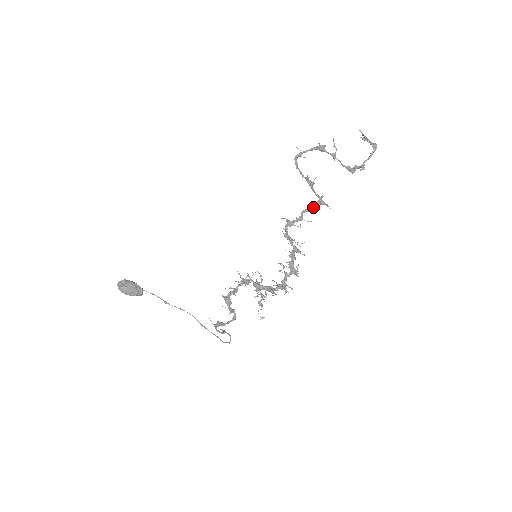
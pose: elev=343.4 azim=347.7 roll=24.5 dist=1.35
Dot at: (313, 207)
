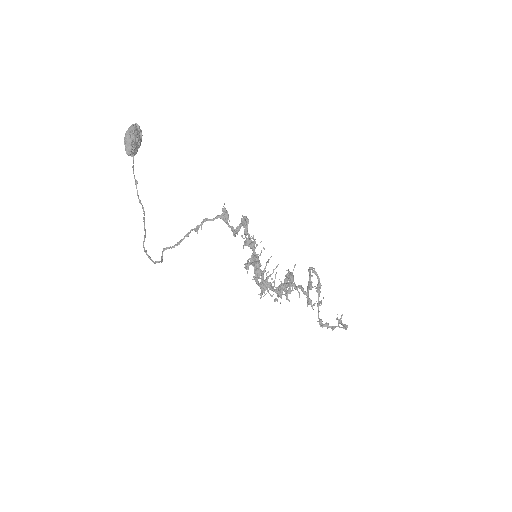
Dot at: (307, 293)
